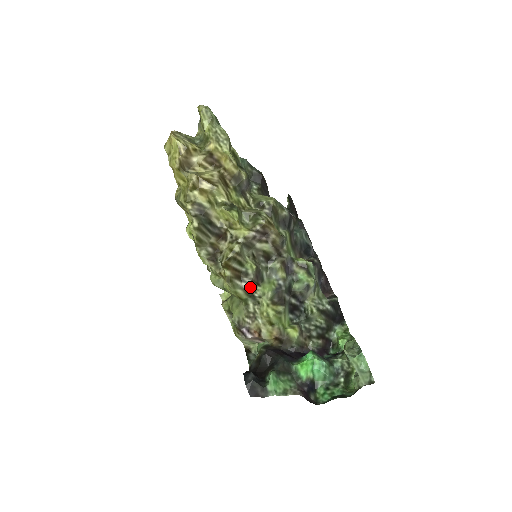
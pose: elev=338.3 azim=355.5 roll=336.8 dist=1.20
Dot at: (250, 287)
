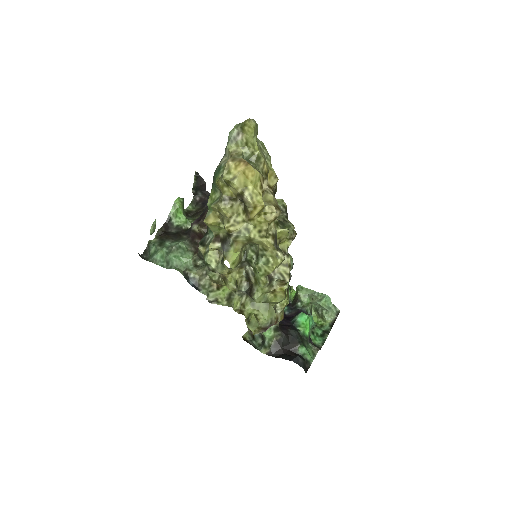
Dot at: occluded
